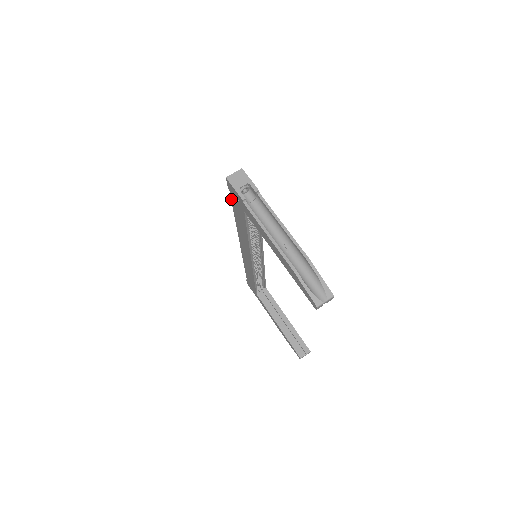
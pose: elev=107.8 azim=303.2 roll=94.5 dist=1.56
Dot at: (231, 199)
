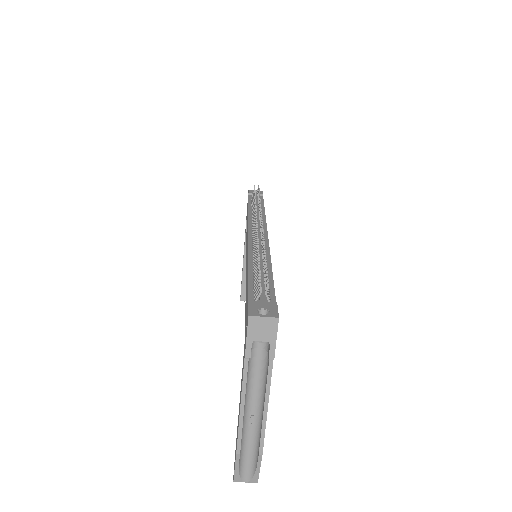
Dot at: (248, 292)
